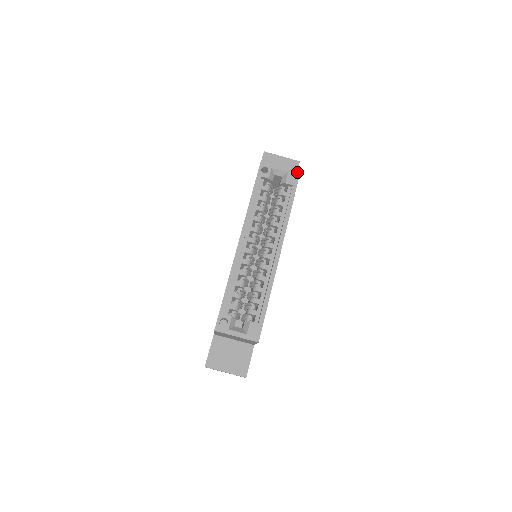
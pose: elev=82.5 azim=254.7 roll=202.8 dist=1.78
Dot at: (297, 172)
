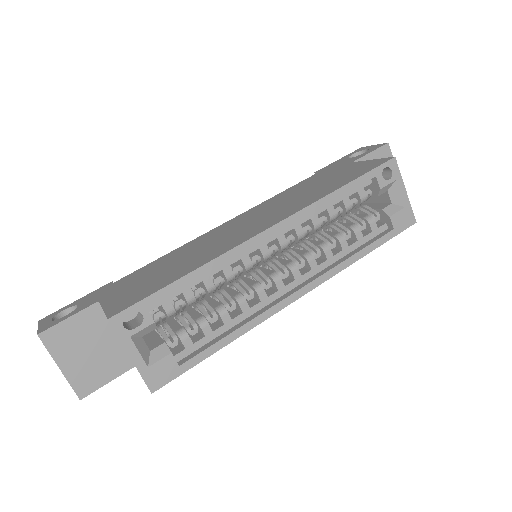
Dot at: (413, 219)
